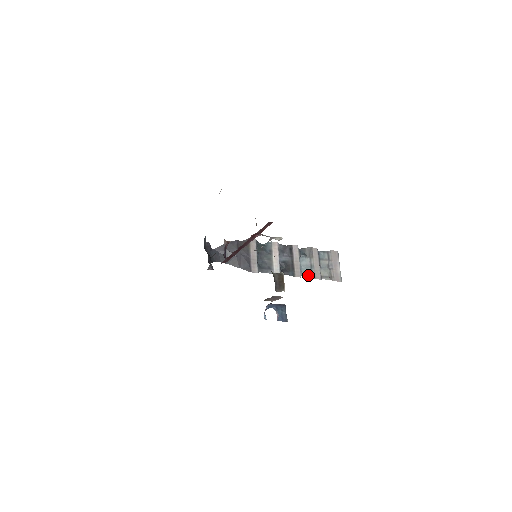
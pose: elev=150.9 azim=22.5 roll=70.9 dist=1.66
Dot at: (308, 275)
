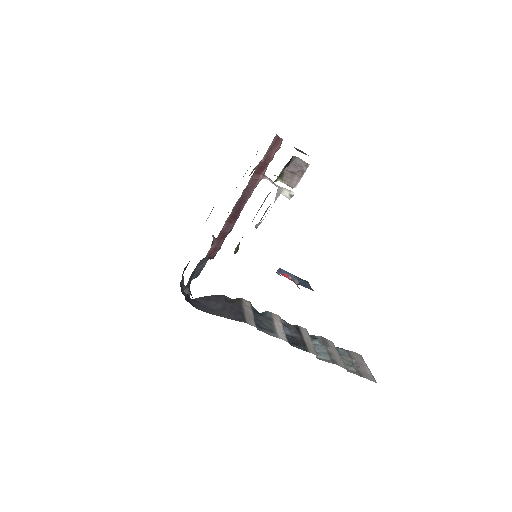
Dot at: (327, 360)
